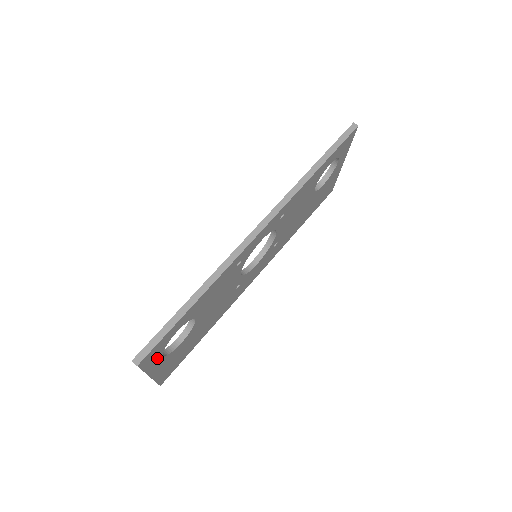
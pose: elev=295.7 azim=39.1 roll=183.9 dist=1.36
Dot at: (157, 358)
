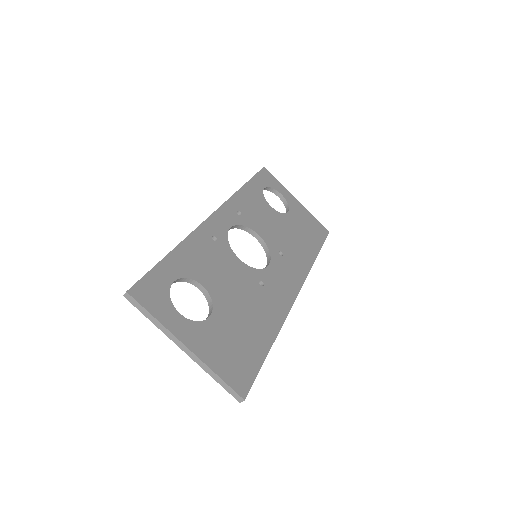
Dot at: (168, 310)
